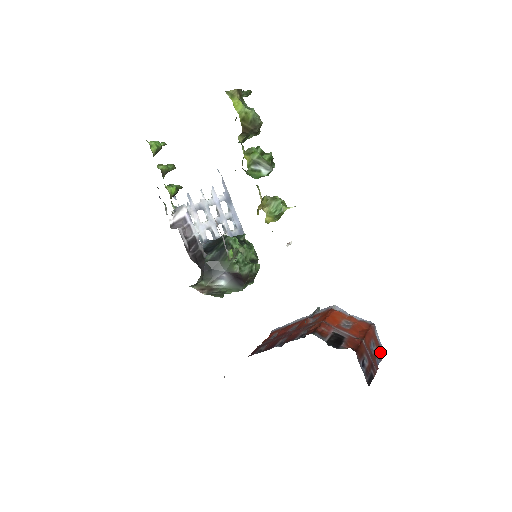
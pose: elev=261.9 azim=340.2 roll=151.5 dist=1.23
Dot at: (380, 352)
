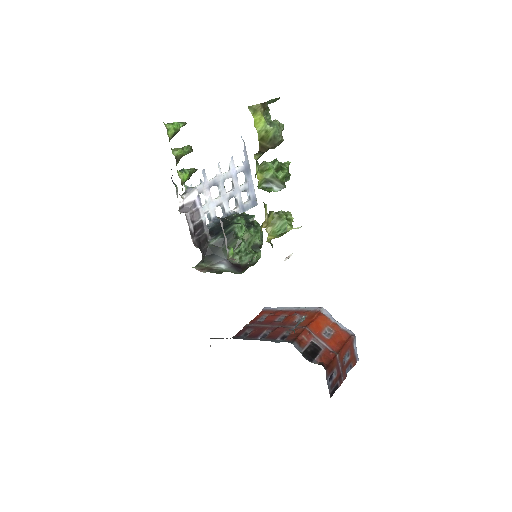
Dot at: (353, 361)
